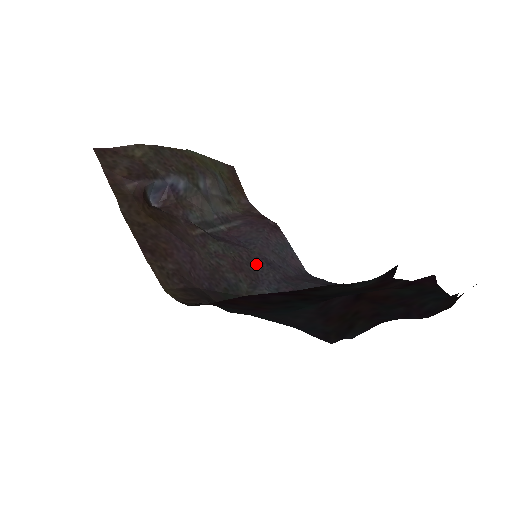
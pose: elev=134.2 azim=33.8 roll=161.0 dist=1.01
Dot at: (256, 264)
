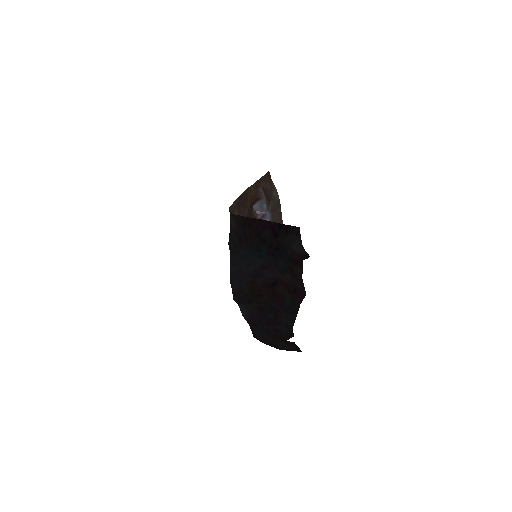
Dot at: occluded
